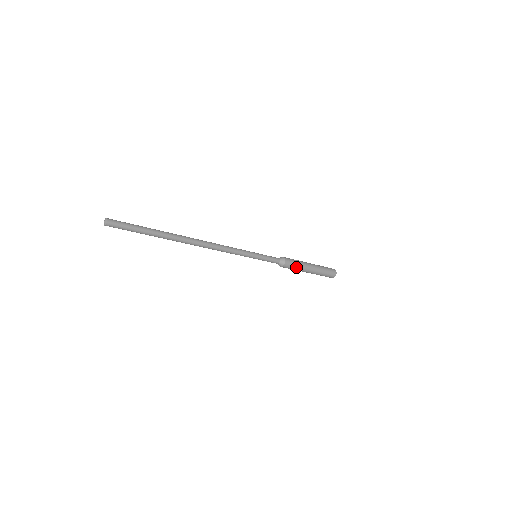
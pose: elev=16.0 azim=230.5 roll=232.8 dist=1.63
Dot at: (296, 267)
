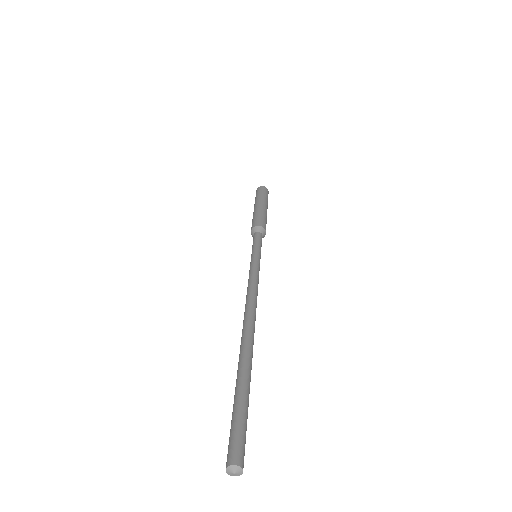
Dot at: occluded
